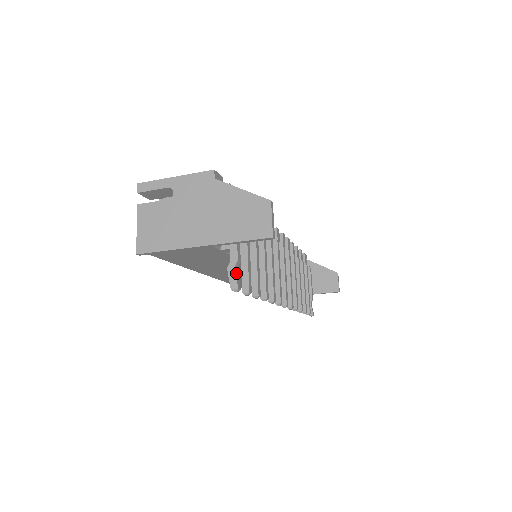
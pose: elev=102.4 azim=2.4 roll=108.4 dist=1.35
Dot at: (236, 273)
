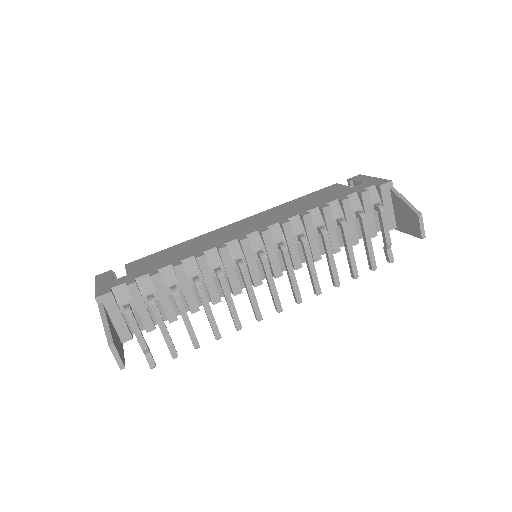
Dot at: (147, 357)
